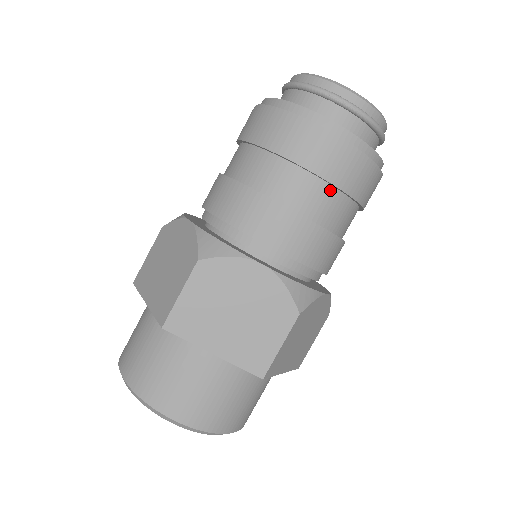
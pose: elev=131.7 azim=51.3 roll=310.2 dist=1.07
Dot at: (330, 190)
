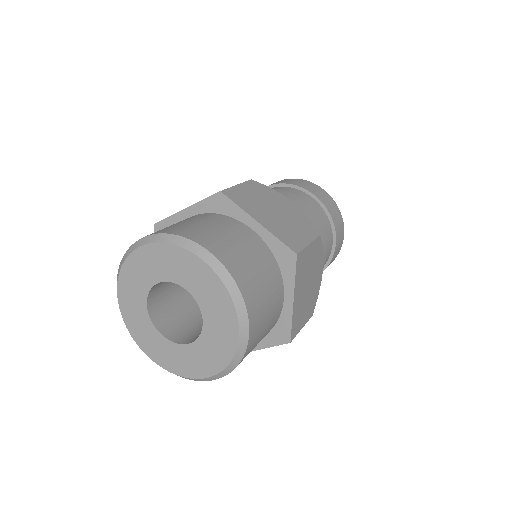
Dot at: (323, 212)
